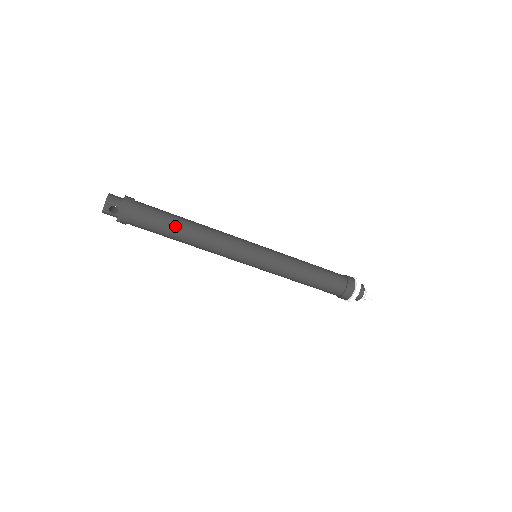
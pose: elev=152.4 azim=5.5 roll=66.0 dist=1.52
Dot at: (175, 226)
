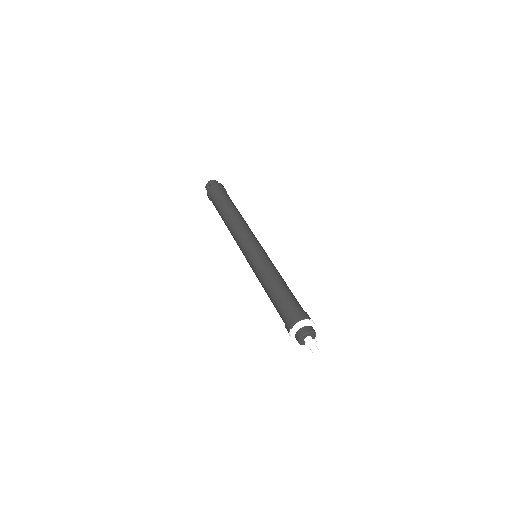
Dot at: (225, 207)
